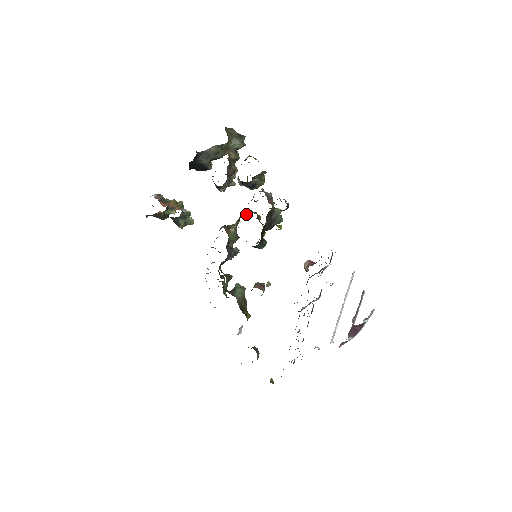
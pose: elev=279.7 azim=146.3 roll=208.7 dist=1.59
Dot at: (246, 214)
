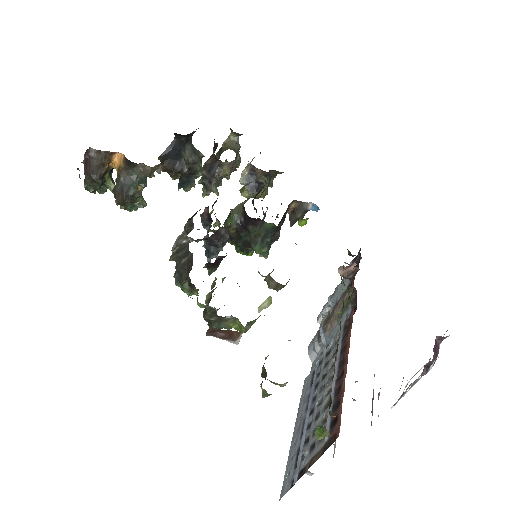
Dot at: occluded
